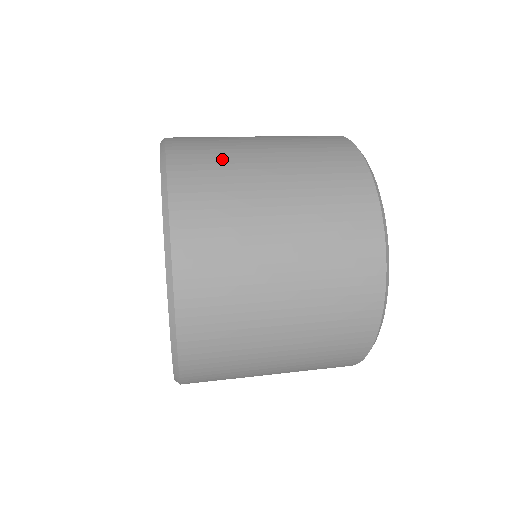
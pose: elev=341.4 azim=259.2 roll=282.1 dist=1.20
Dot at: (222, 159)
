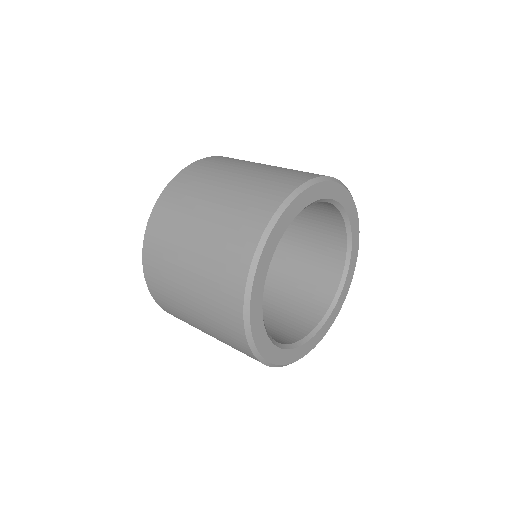
Dot at: occluded
